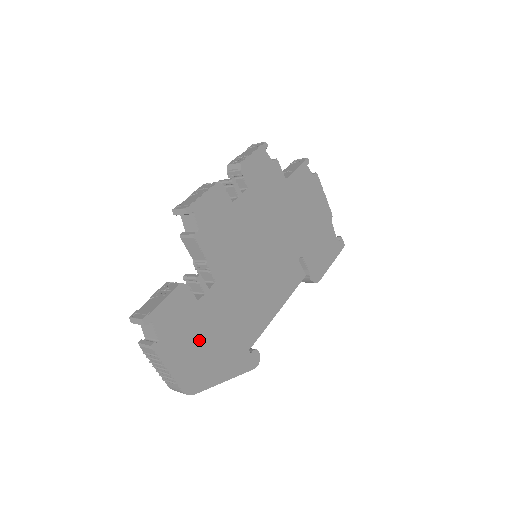
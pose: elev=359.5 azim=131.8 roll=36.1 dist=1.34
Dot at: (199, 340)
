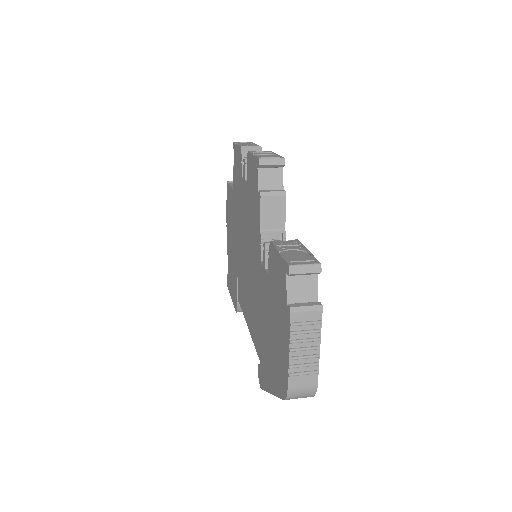
Dot at: occluded
